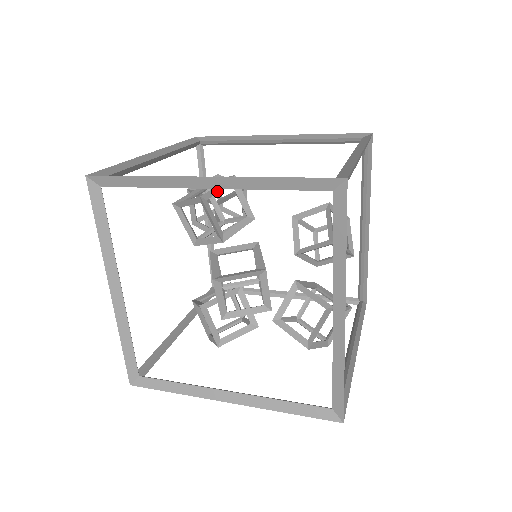
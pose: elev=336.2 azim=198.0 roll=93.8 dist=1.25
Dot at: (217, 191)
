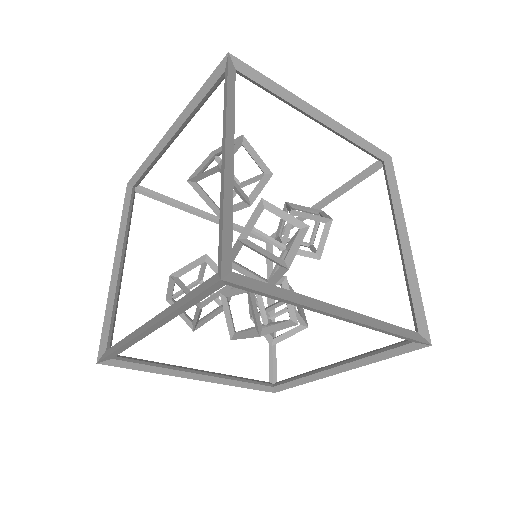
Dot at: (295, 250)
